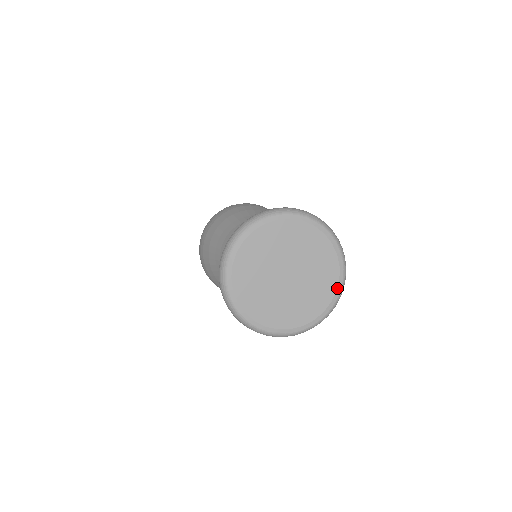
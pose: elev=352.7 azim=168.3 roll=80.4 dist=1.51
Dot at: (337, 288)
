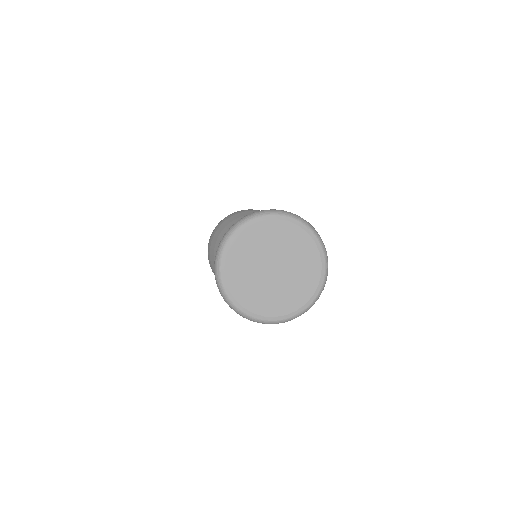
Dot at: (318, 249)
